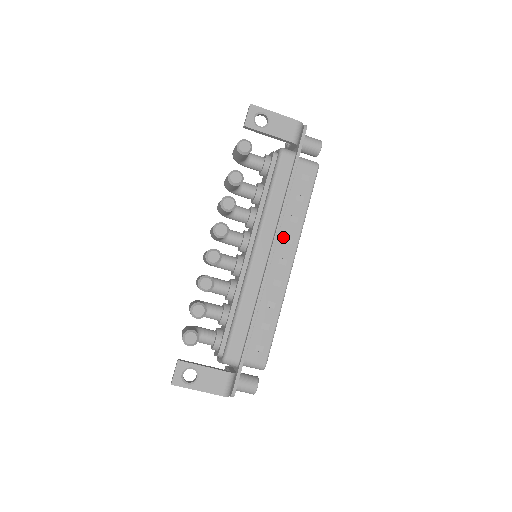
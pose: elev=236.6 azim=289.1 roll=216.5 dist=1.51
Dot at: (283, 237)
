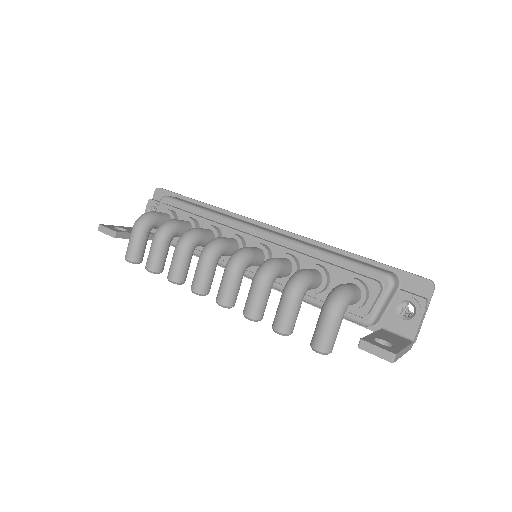
Dot at: occluded
